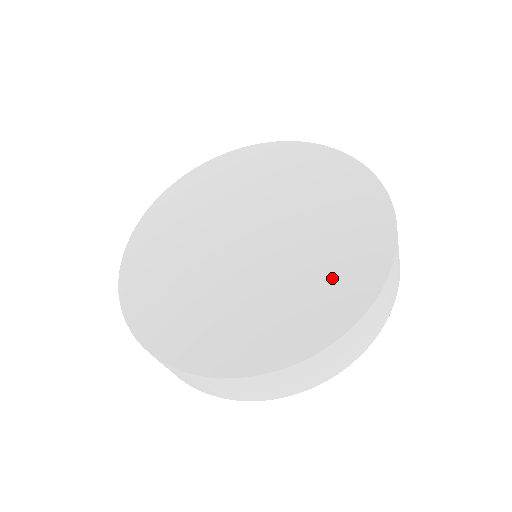
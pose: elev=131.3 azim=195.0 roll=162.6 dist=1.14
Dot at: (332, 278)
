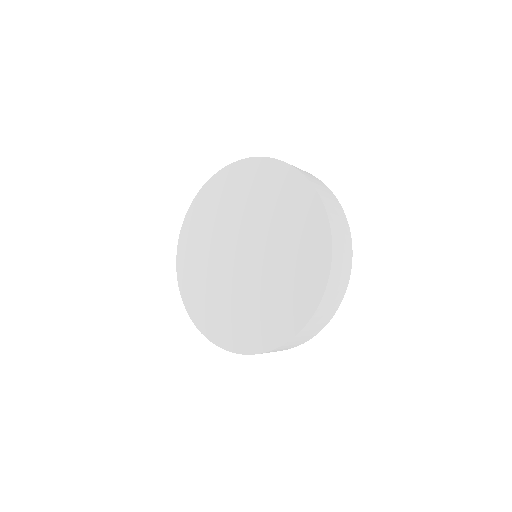
Dot at: (271, 316)
